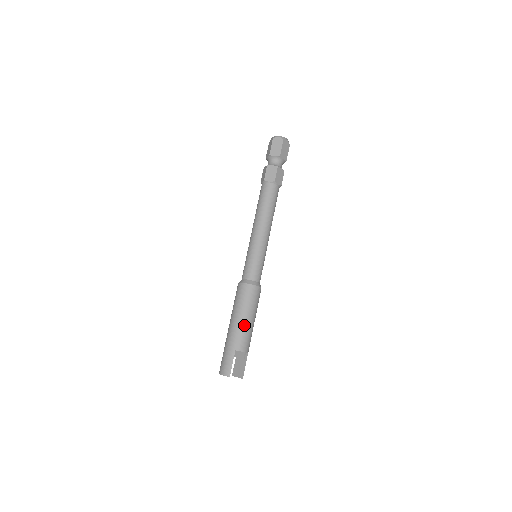
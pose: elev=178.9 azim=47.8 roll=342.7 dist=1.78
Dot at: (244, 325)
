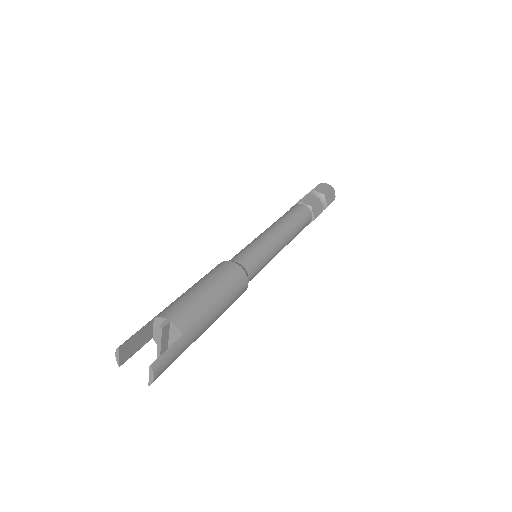
Dot at: (187, 293)
